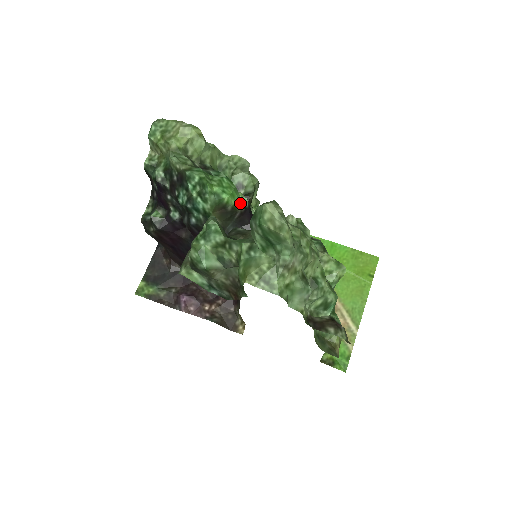
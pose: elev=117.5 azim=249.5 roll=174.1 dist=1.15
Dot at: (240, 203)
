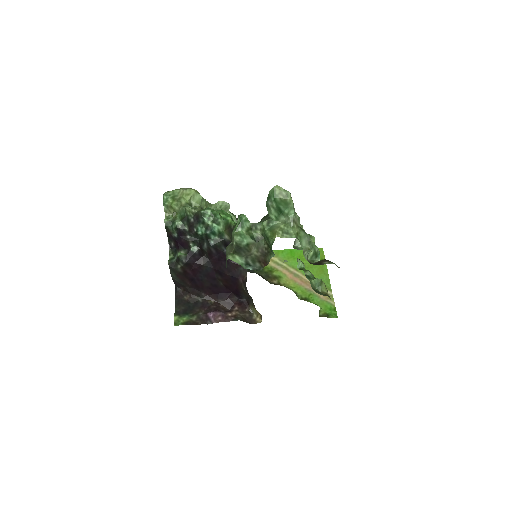
Dot at: occluded
